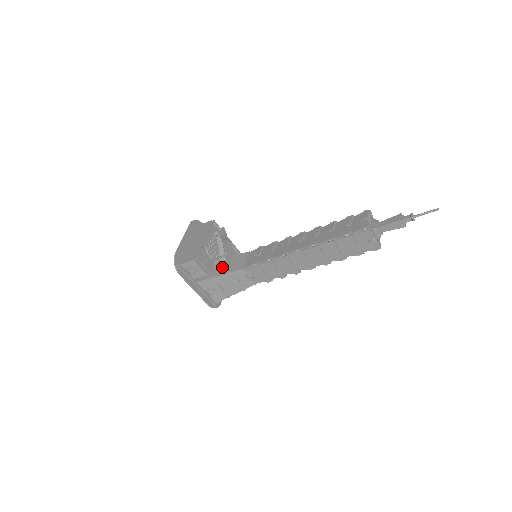
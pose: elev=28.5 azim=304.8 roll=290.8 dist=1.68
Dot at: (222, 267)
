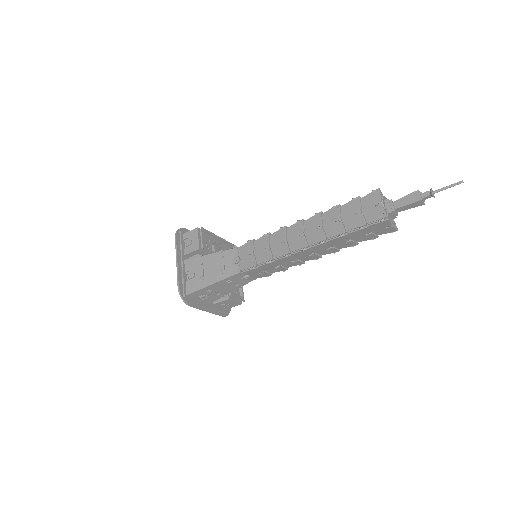
Dot at: occluded
